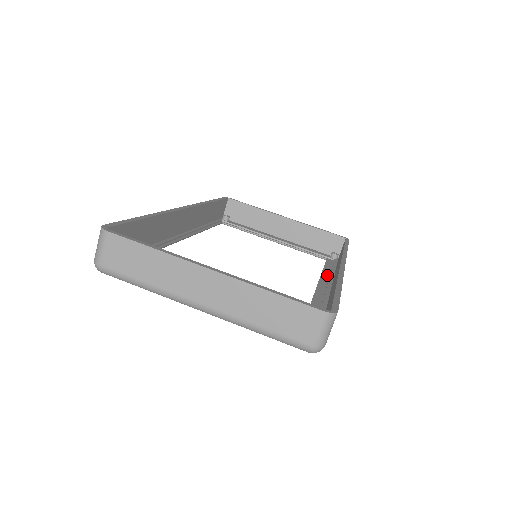
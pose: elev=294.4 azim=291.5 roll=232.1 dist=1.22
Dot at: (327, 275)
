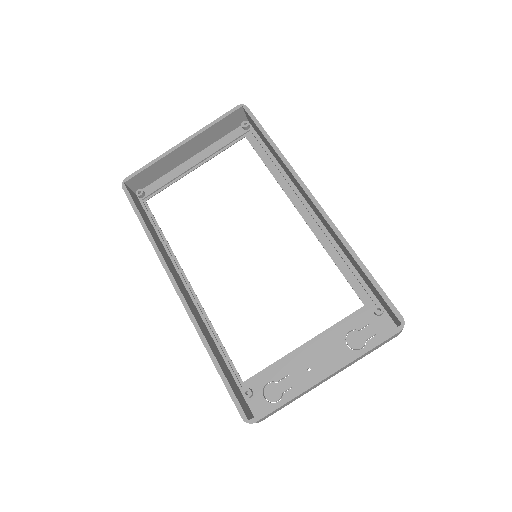
Dot at: (284, 182)
